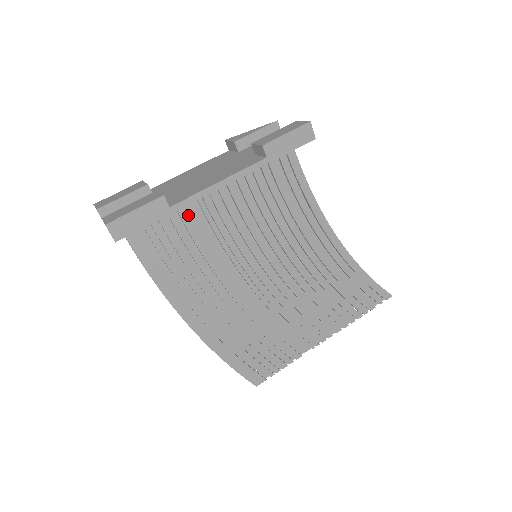
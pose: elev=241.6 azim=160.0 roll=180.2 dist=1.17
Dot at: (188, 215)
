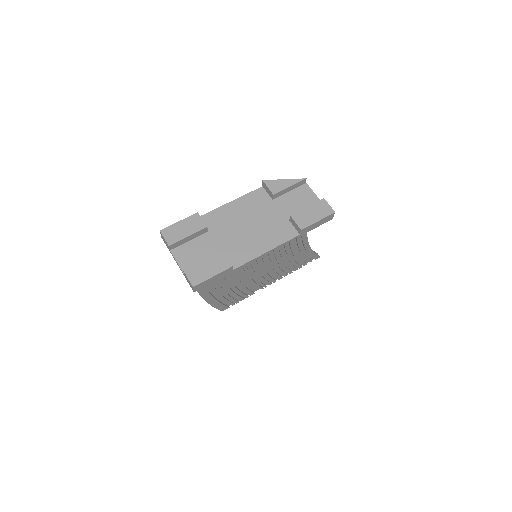
Dot at: occluded
